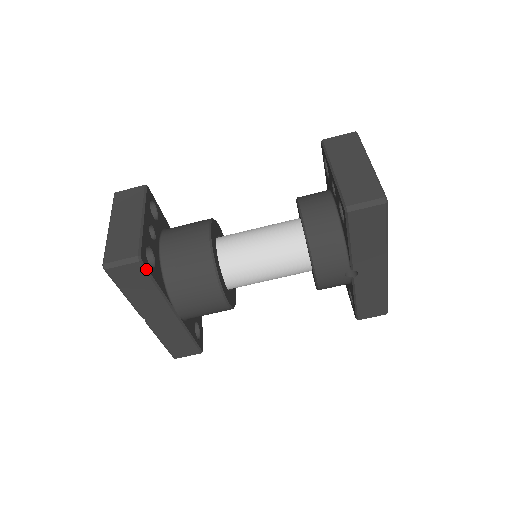
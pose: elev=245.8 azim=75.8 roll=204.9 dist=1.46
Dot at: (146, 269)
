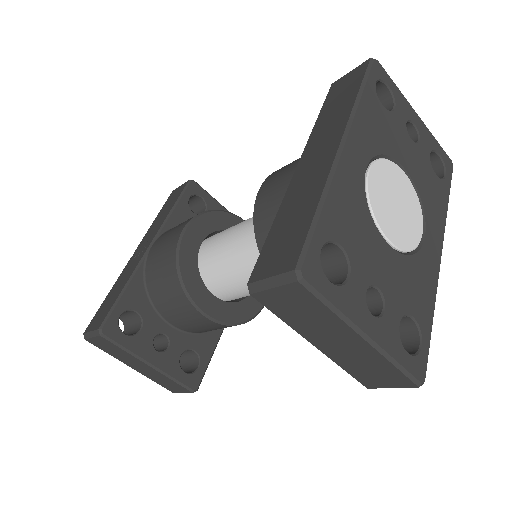
Dot at: (202, 377)
